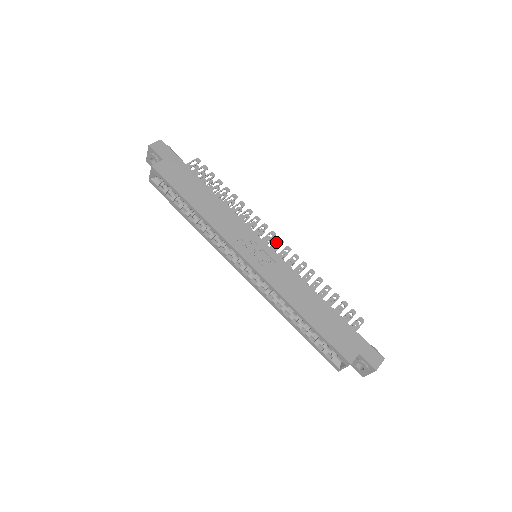
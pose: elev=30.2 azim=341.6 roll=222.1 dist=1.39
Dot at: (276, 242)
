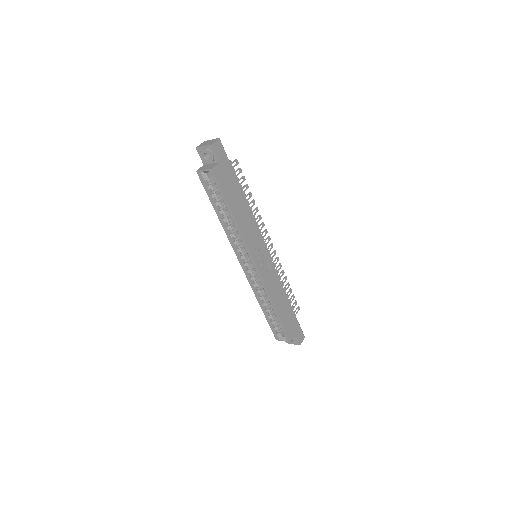
Dot at: occluded
